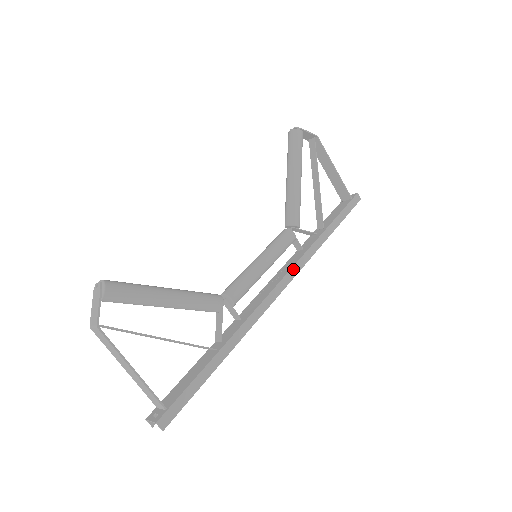
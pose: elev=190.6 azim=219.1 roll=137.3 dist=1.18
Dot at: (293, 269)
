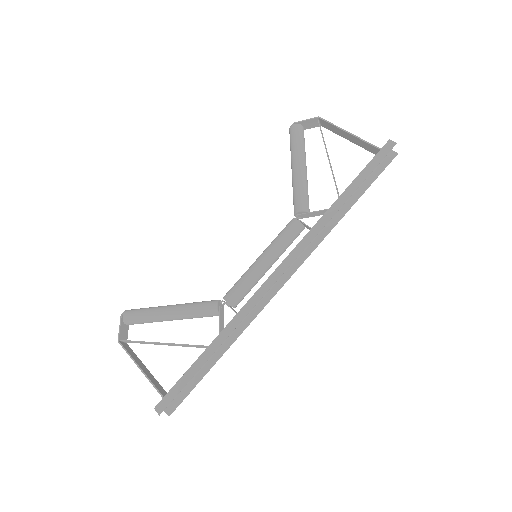
Dot at: (291, 254)
